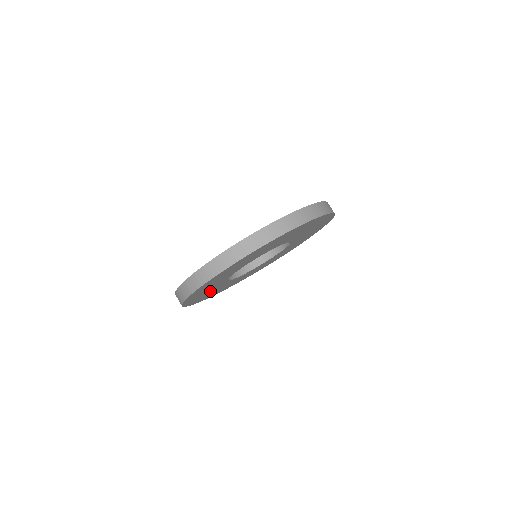
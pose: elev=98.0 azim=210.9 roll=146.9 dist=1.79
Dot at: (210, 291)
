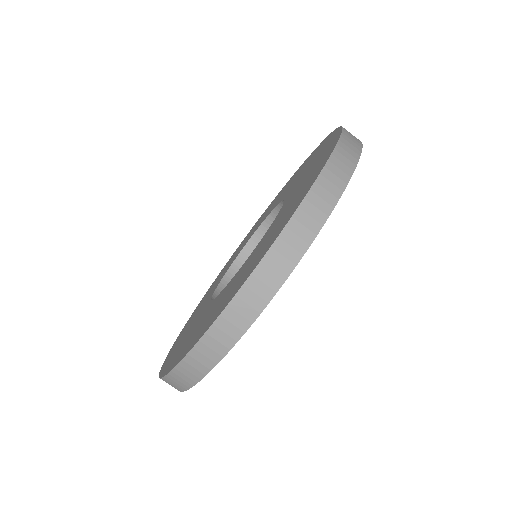
Dot at: occluded
